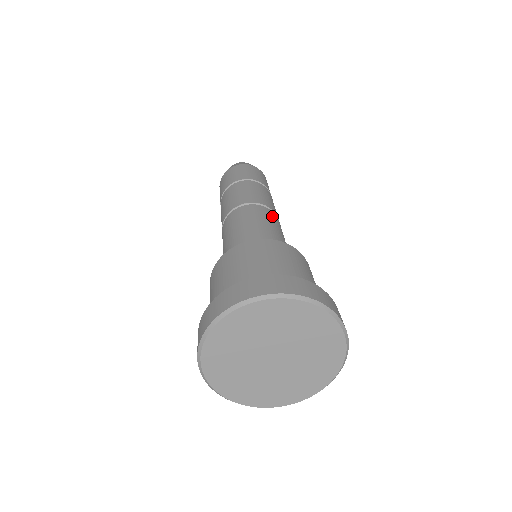
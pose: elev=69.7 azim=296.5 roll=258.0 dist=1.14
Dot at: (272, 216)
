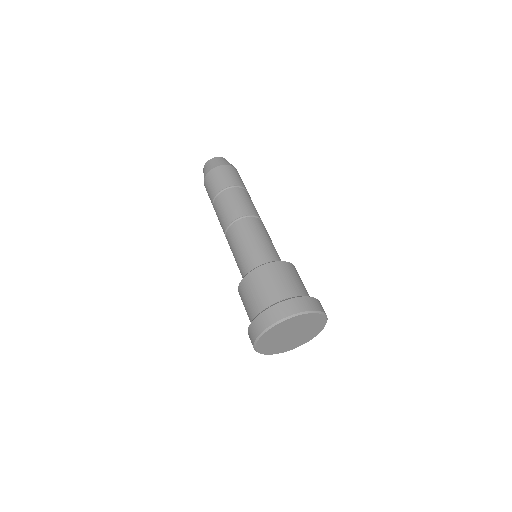
Dot at: (260, 225)
